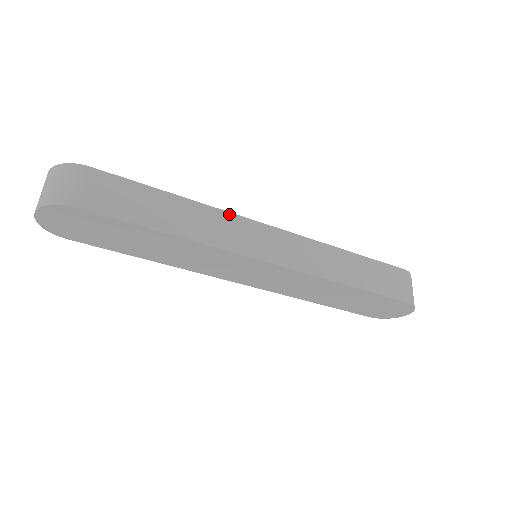
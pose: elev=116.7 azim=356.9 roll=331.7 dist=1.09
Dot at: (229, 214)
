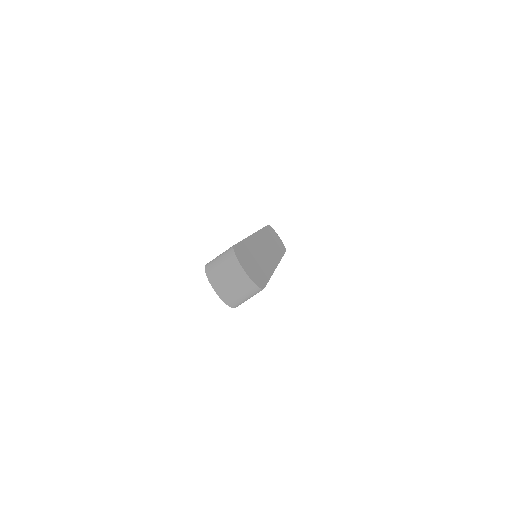
Dot at: occluded
